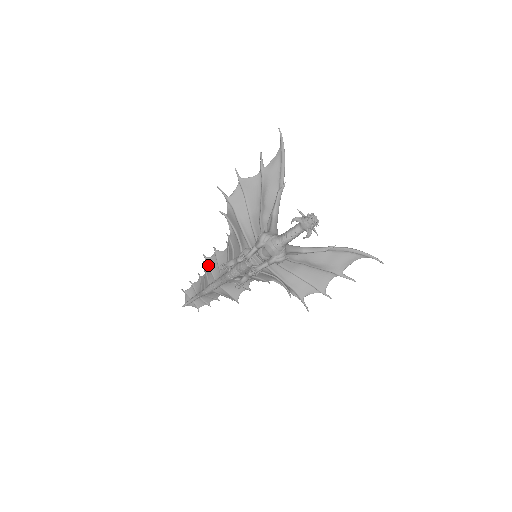
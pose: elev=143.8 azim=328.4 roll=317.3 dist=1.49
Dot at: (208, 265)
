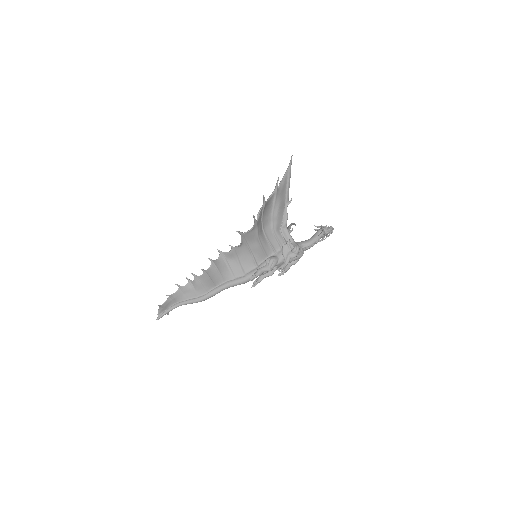
Dot at: (209, 277)
